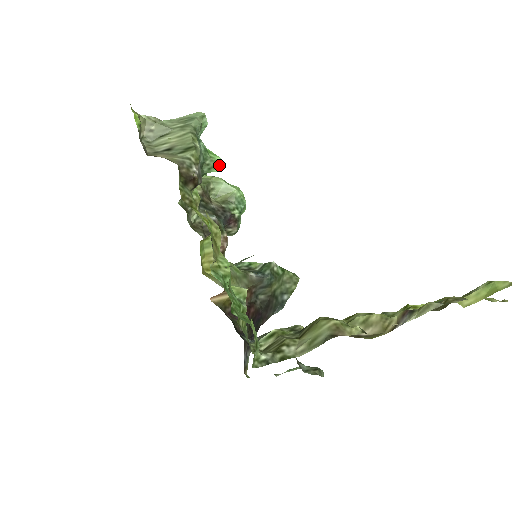
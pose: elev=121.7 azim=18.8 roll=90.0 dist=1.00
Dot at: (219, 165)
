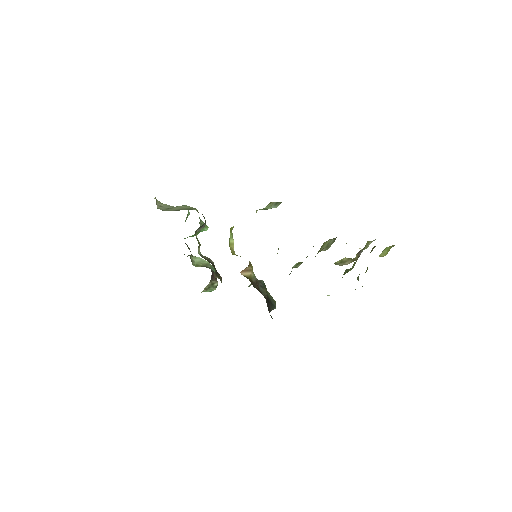
Dot at: (207, 227)
